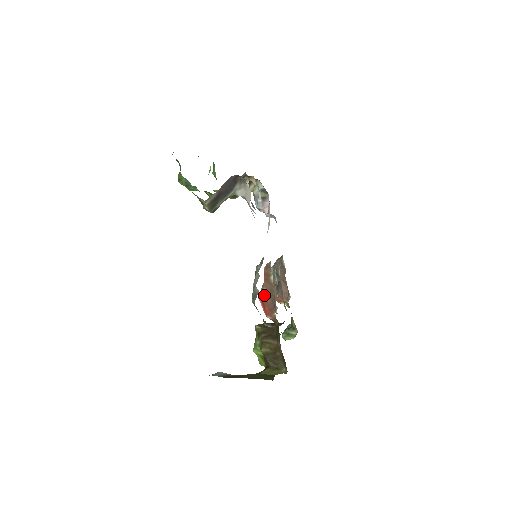
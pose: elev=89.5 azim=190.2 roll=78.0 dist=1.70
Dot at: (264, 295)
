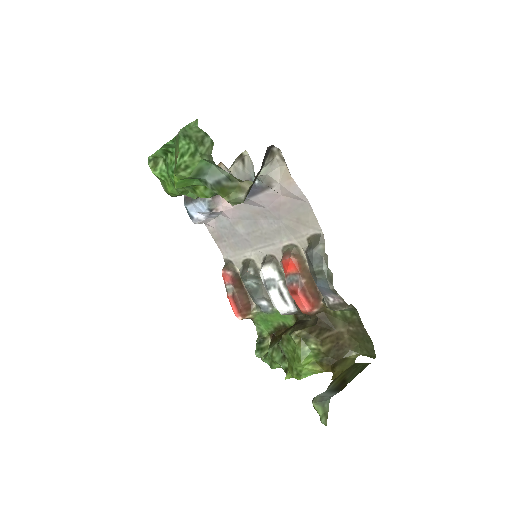
Dot at: (306, 287)
